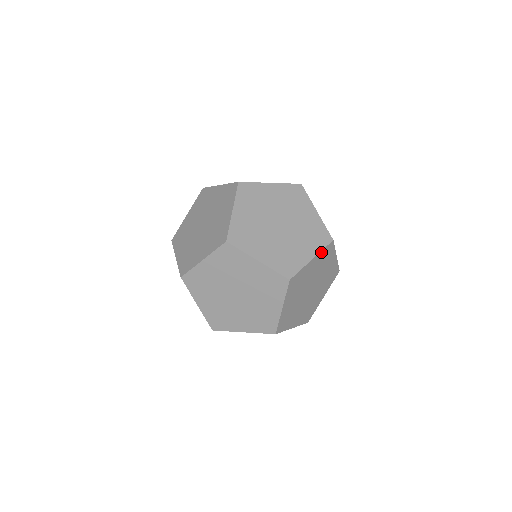
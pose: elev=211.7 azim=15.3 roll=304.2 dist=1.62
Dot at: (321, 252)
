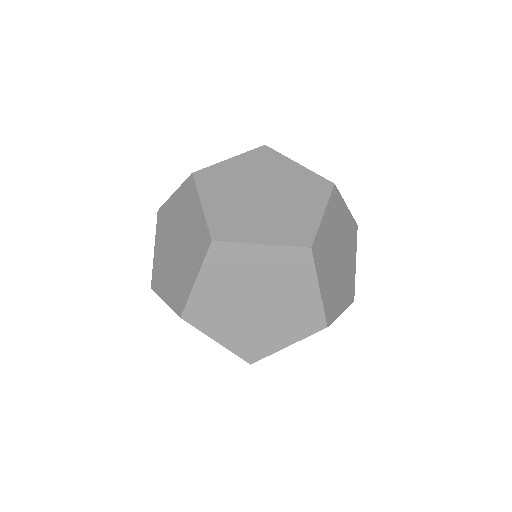
Dot at: (355, 247)
